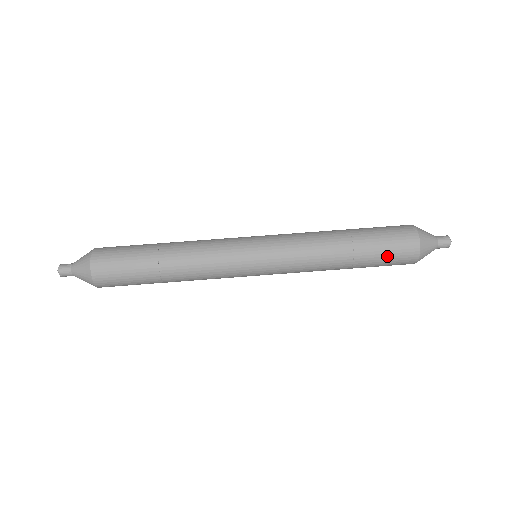
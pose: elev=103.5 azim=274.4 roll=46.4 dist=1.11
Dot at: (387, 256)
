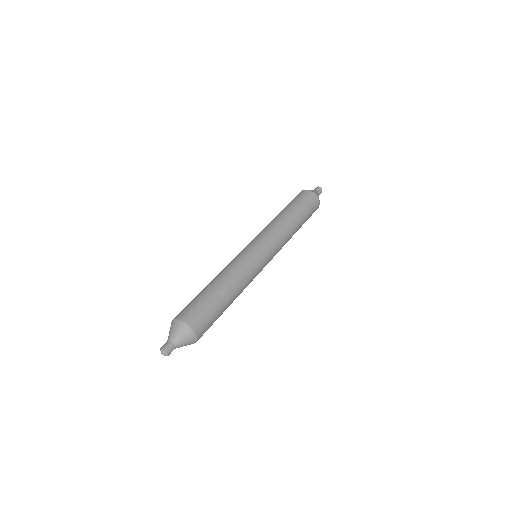
Dot at: (299, 200)
